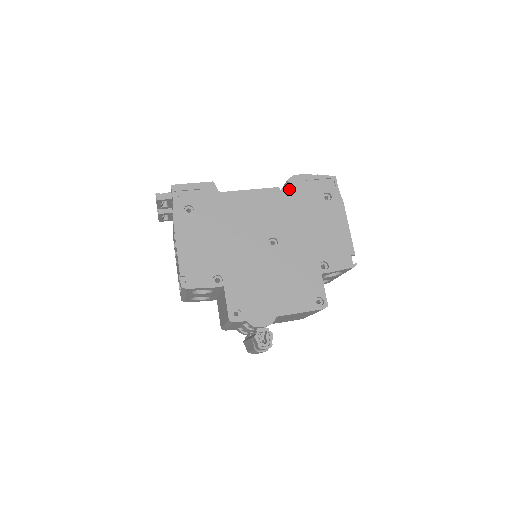
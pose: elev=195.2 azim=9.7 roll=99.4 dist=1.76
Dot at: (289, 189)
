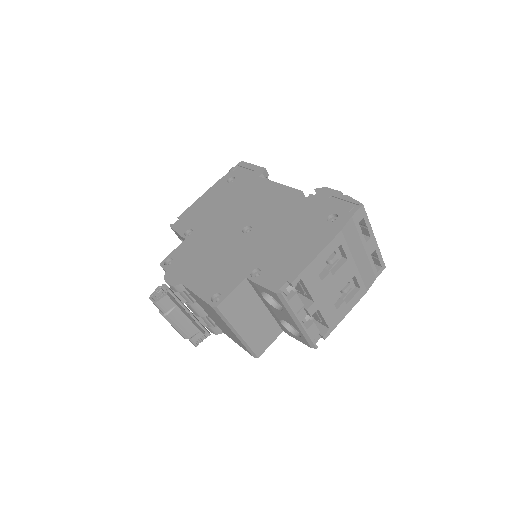
Dot at: (308, 196)
